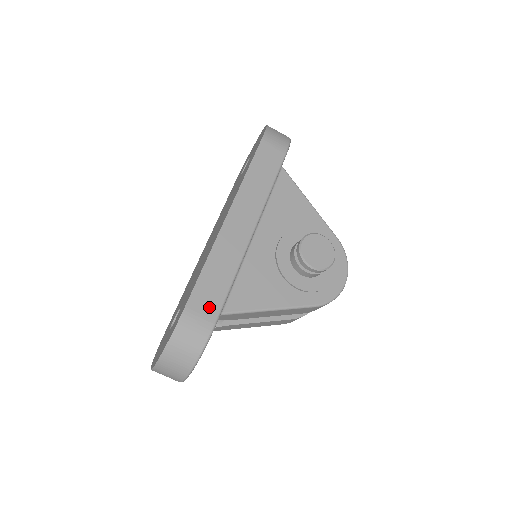
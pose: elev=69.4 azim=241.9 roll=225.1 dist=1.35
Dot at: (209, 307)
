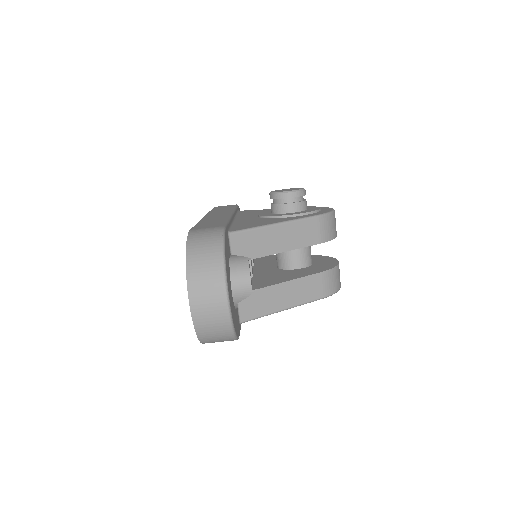
Dot at: (213, 226)
